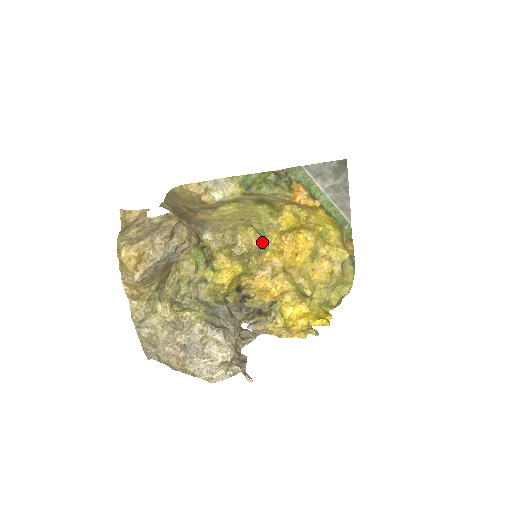
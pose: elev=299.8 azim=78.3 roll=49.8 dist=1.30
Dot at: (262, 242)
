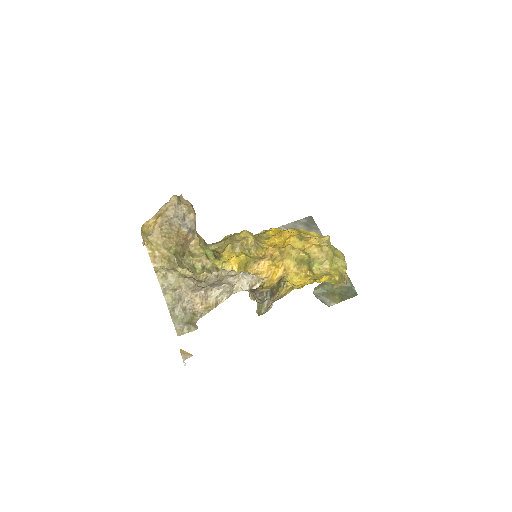
Dot at: (256, 239)
